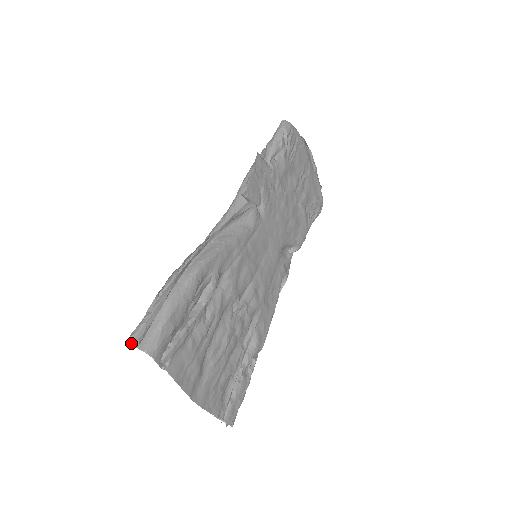
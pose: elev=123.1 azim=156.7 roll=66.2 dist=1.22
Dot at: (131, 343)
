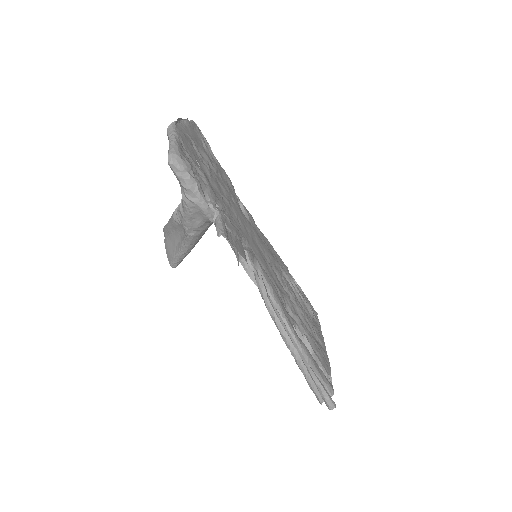
Dot at: (321, 404)
